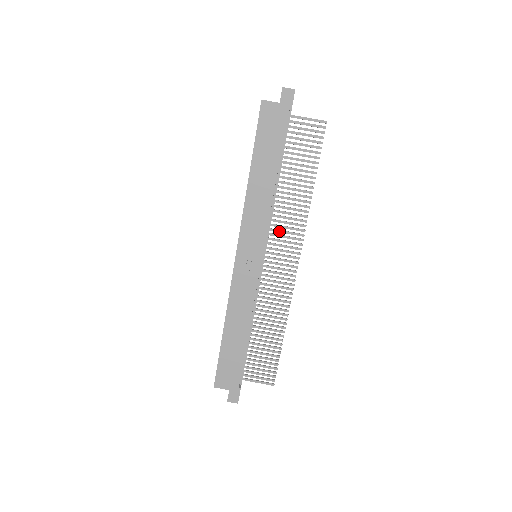
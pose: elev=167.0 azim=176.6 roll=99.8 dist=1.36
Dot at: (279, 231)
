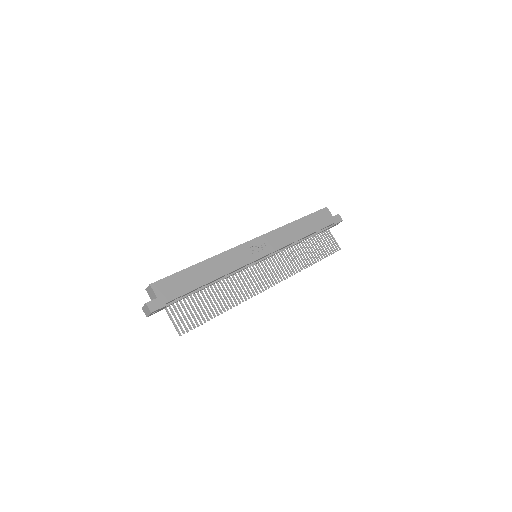
Dot at: (278, 261)
